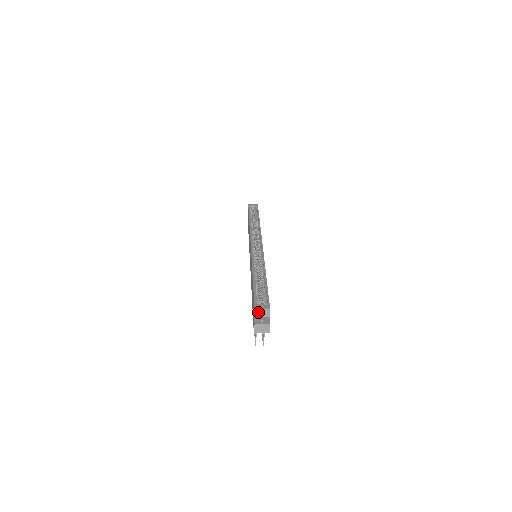
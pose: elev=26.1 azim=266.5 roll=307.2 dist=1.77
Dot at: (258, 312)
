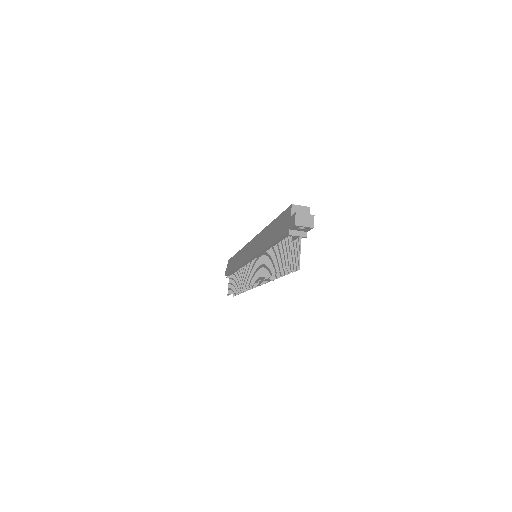
Dot at: (296, 210)
